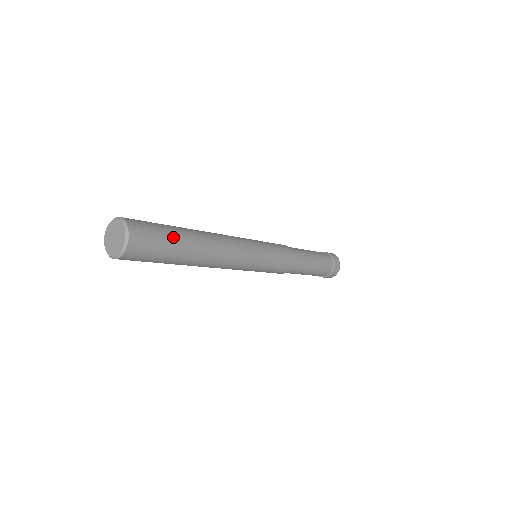
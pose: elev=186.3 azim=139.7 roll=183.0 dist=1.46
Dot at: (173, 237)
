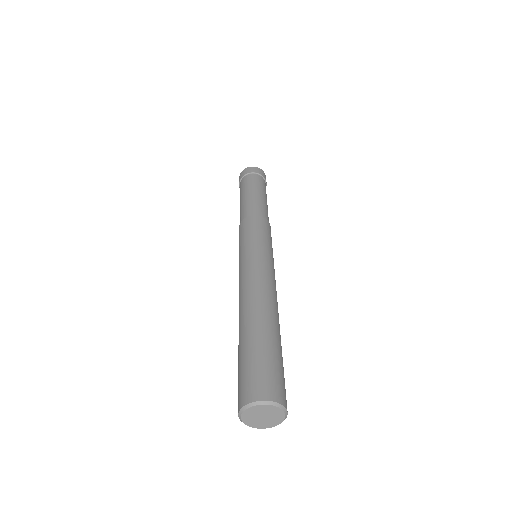
Dot at: occluded
